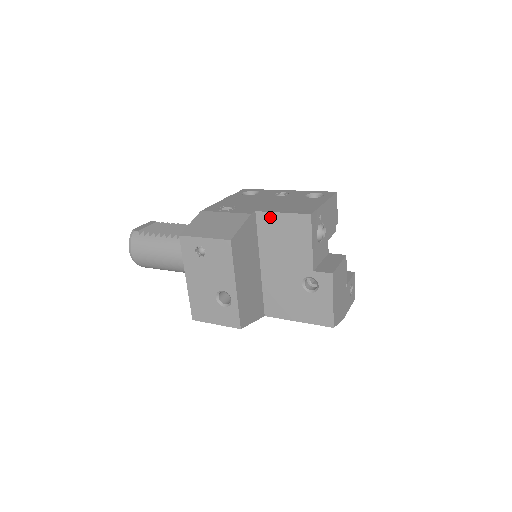
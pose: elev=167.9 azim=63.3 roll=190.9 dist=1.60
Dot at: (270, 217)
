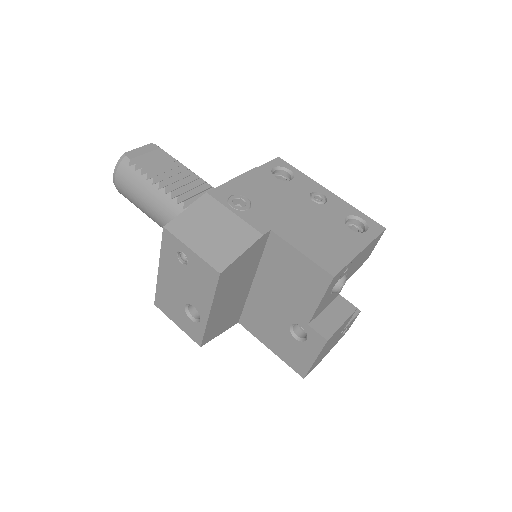
Dot at: (285, 247)
